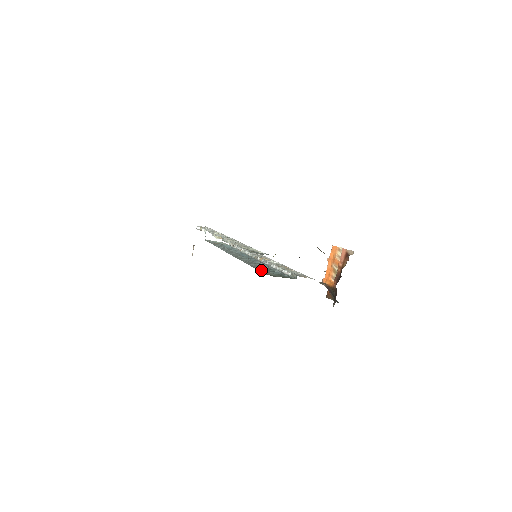
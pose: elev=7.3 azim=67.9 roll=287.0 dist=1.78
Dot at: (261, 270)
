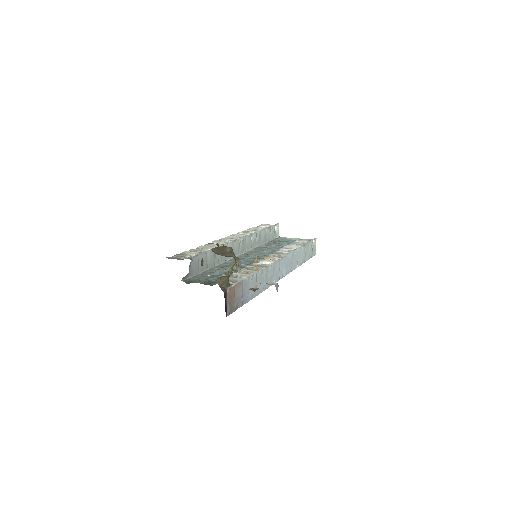
Dot at: (202, 275)
